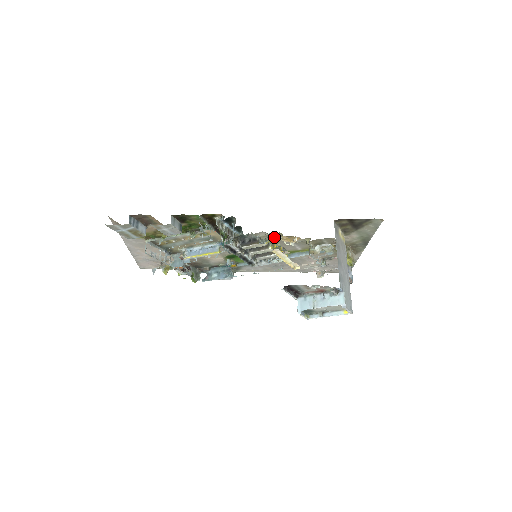
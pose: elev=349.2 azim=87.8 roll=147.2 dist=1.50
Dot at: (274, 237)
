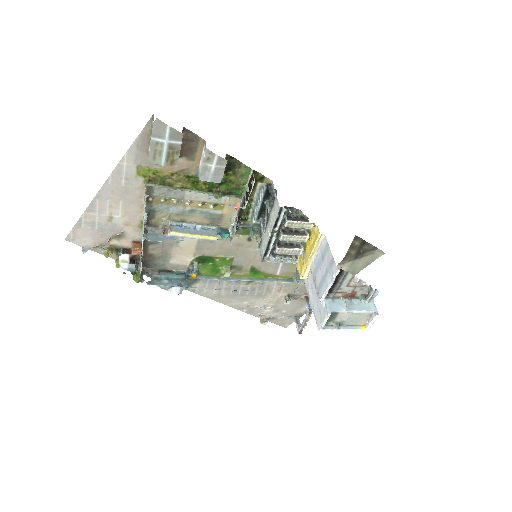
Dot at: occluded
